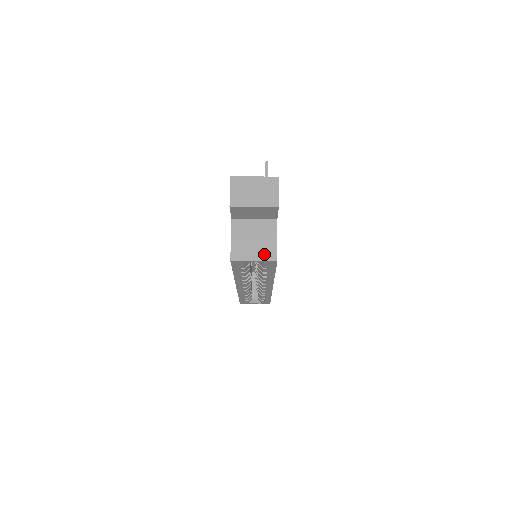
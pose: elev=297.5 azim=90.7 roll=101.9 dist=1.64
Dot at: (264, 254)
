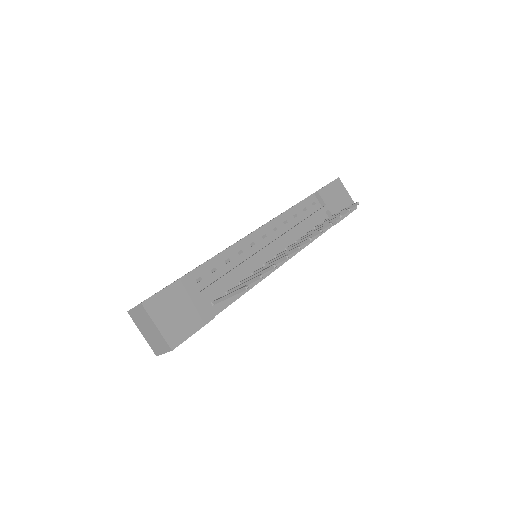
Dot at: occluded
